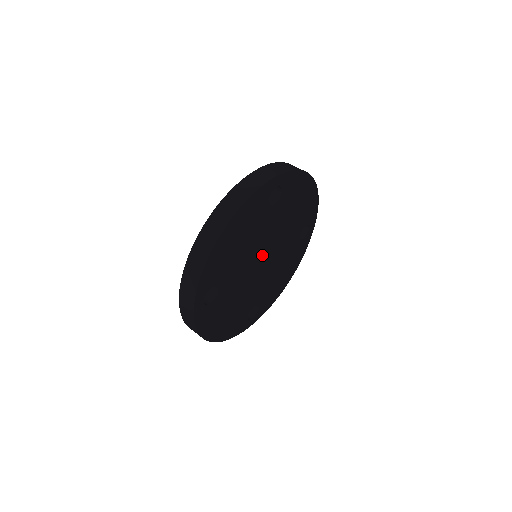
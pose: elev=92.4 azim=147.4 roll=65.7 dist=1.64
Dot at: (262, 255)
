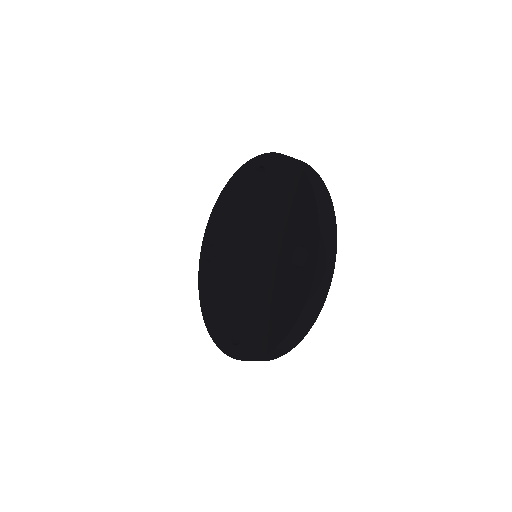
Dot at: occluded
